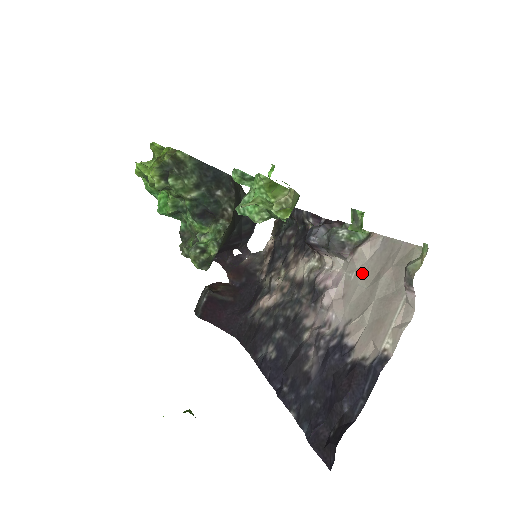
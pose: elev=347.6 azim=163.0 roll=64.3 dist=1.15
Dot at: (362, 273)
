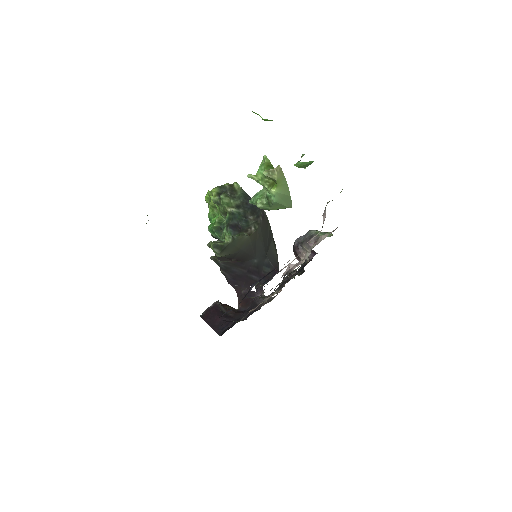
Dot at: occluded
